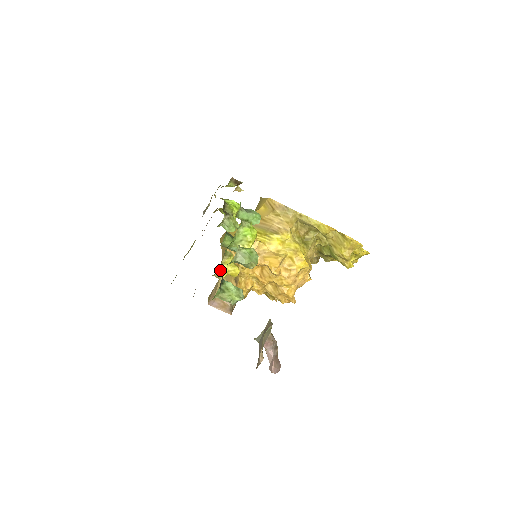
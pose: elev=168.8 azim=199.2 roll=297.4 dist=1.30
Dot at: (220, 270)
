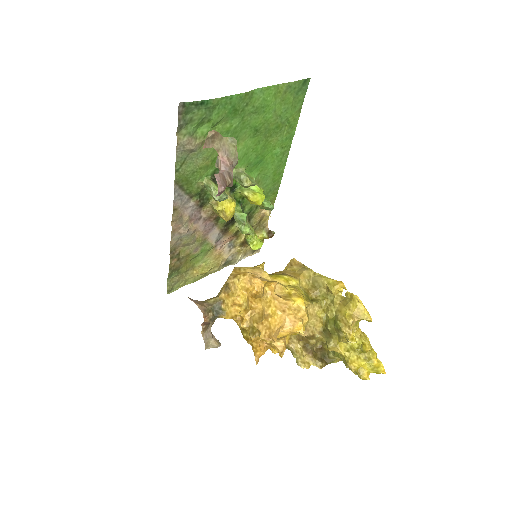
Dot at: occluded
